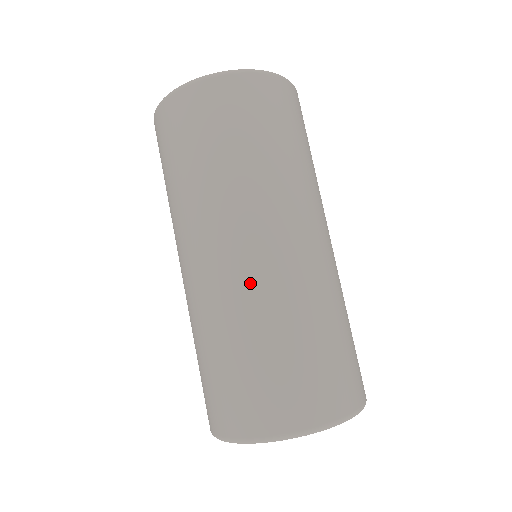
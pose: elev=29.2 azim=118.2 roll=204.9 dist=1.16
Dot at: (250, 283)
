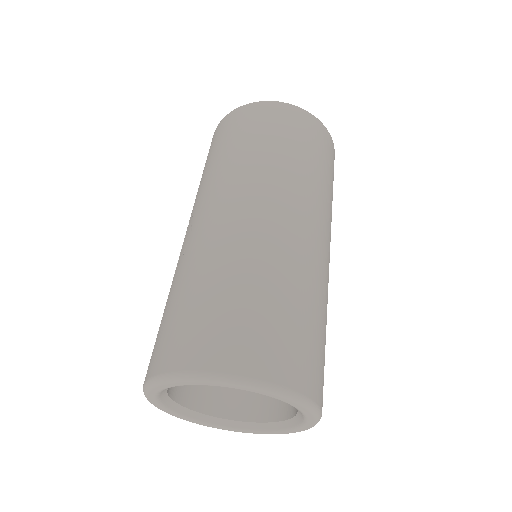
Dot at: (298, 249)
